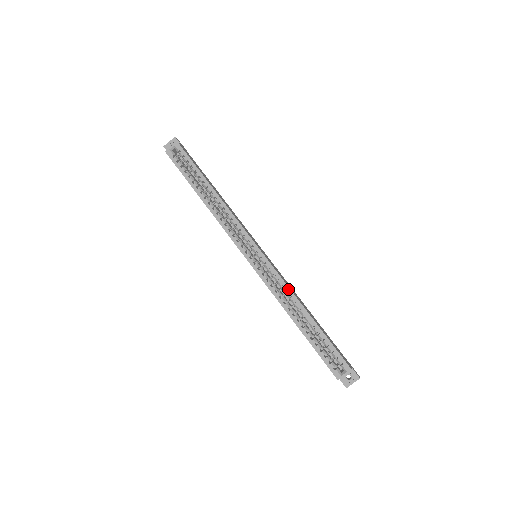
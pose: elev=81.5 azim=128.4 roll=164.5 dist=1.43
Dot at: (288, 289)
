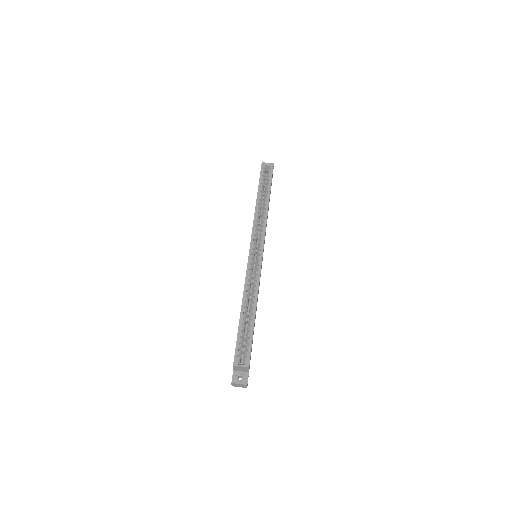
Dot at: (258, 285)
